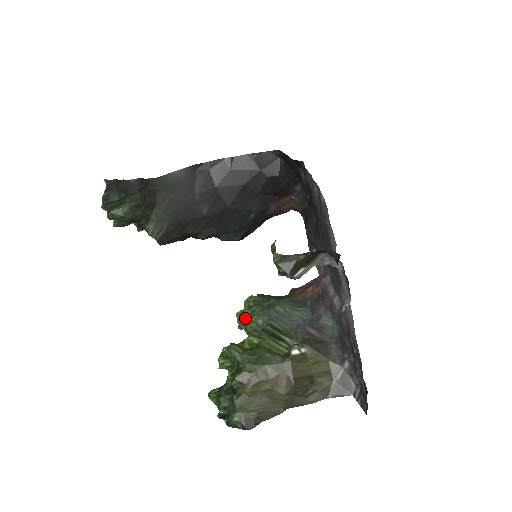
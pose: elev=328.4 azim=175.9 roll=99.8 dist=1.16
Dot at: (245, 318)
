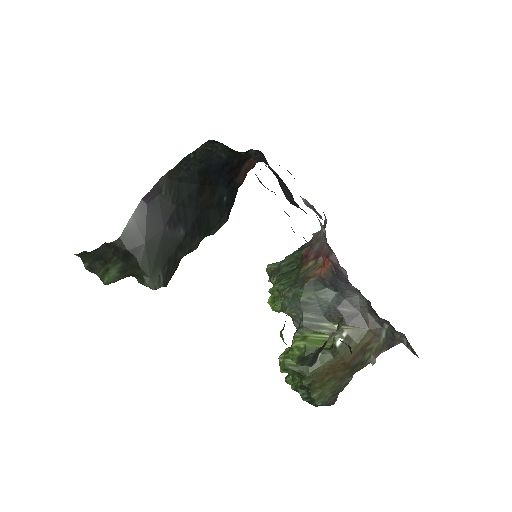
Dot at: (278, 306)
